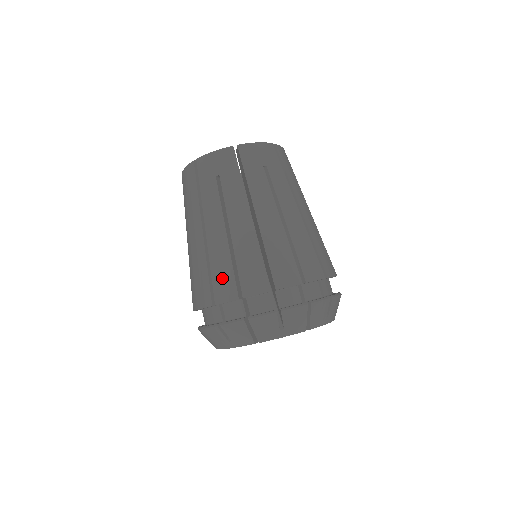
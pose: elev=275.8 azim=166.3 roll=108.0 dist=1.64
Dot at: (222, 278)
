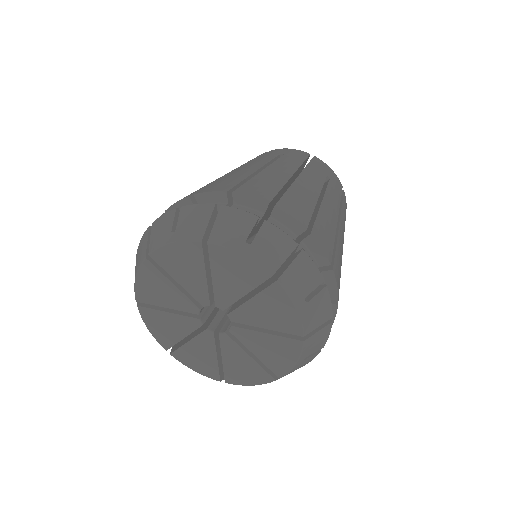
Dot at: (223, 182)
